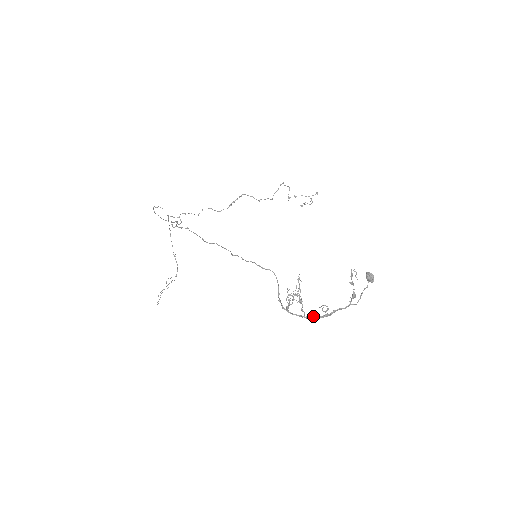
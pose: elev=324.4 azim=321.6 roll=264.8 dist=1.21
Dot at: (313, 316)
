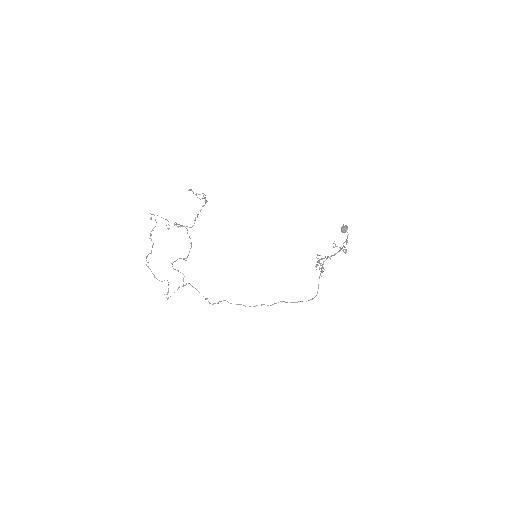
Dot at: occluded
